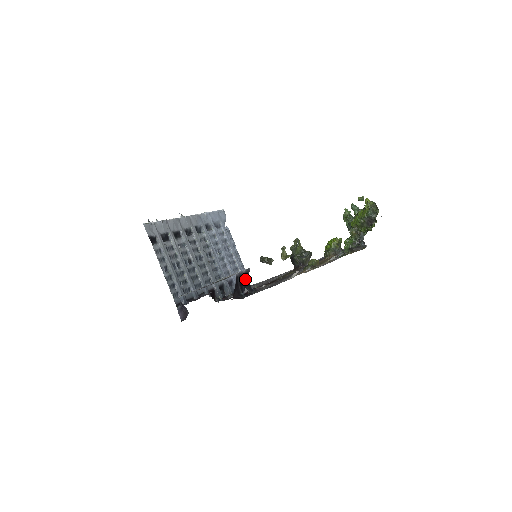
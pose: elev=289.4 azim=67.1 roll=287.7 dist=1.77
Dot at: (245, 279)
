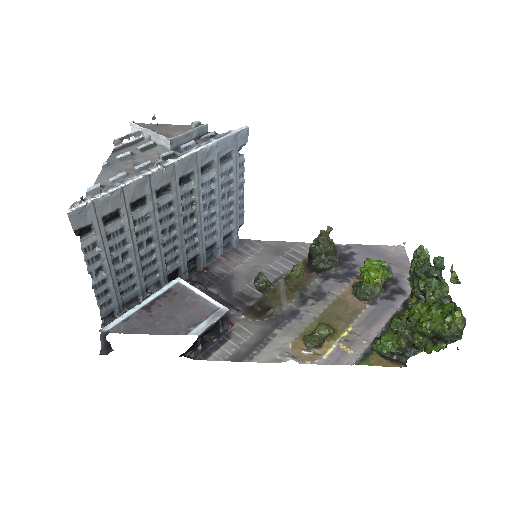
Dot at: (214, 326)
